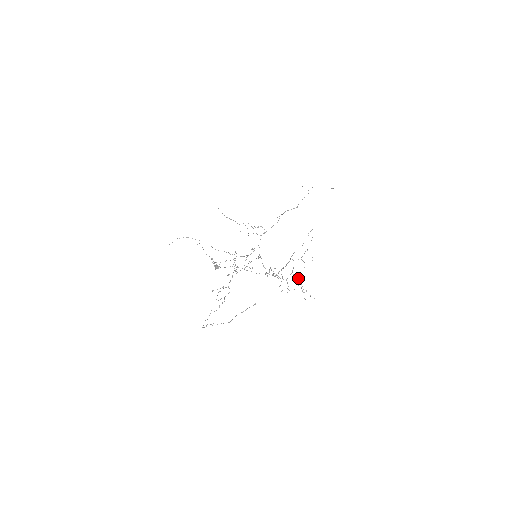
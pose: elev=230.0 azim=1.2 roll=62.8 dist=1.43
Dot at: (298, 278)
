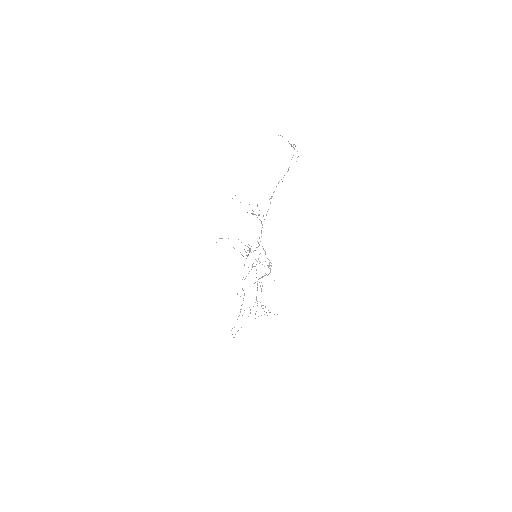
Dot at: occluded
